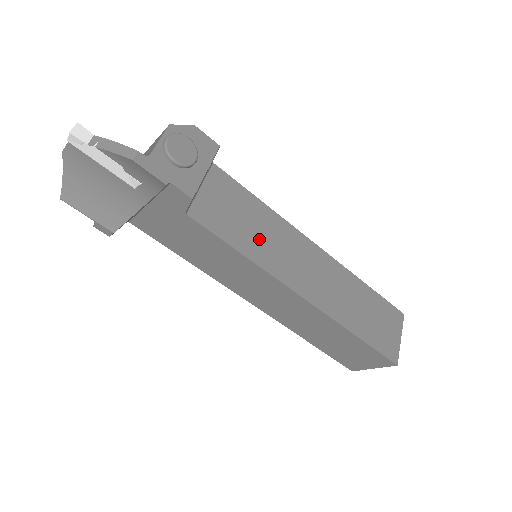
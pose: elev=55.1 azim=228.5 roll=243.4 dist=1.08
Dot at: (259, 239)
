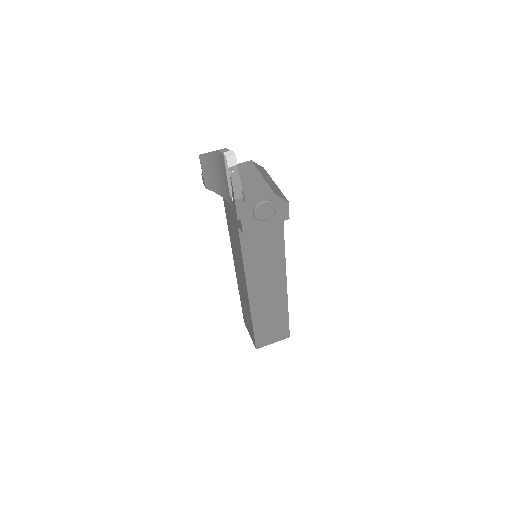
Dot at: (260, 260)
